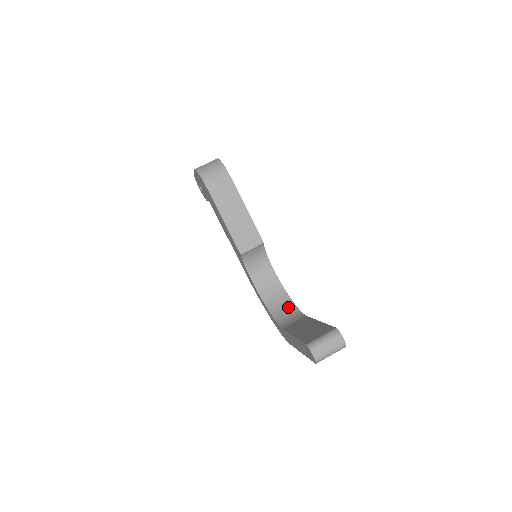
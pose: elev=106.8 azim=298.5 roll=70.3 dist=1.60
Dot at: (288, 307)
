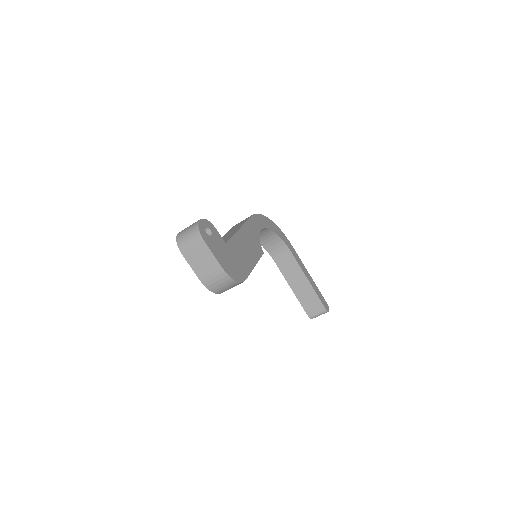
Dot at: (272, 238)
